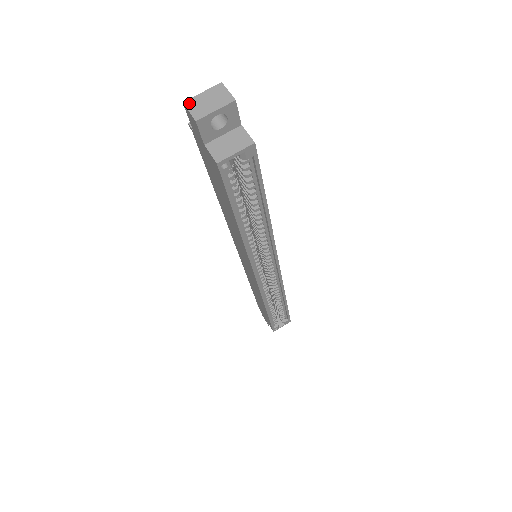
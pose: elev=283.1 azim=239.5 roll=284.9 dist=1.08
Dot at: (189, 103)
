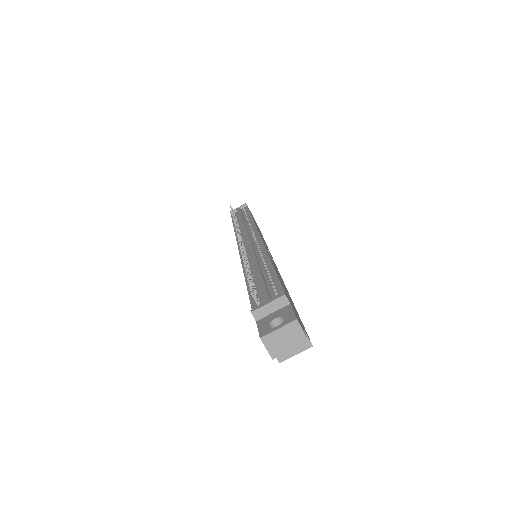
Dot at: (266, 340)
